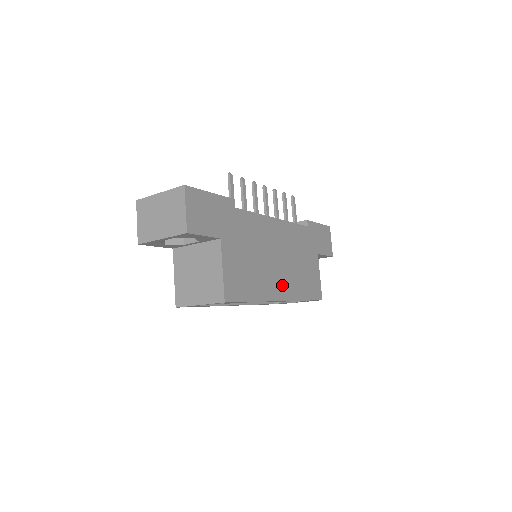
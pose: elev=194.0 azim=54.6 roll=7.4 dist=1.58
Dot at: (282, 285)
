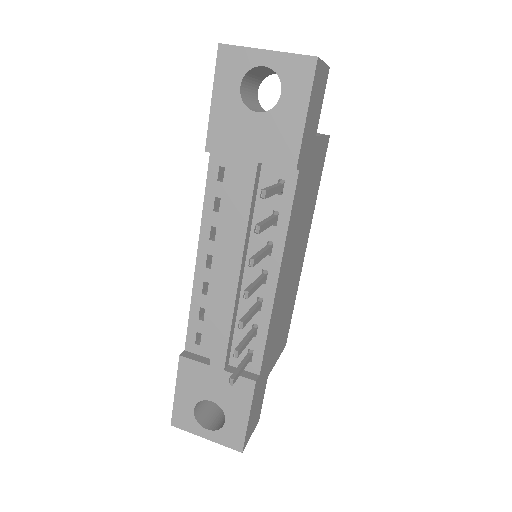
Dot at: (302, 249)
